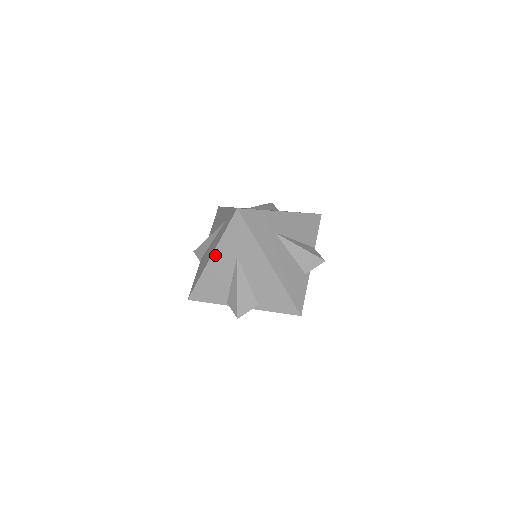
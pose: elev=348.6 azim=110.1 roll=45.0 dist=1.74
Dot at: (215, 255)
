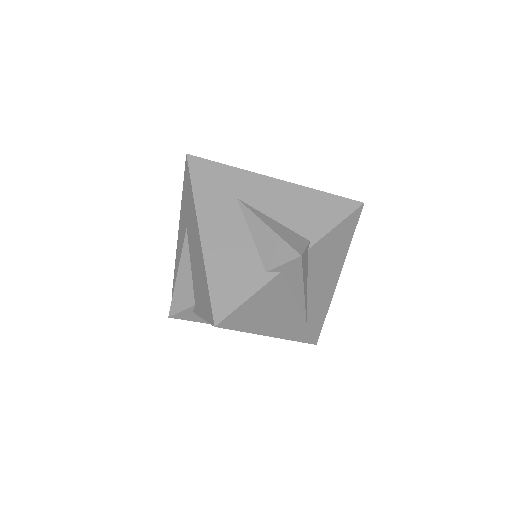
Dot at: (180, 228)
